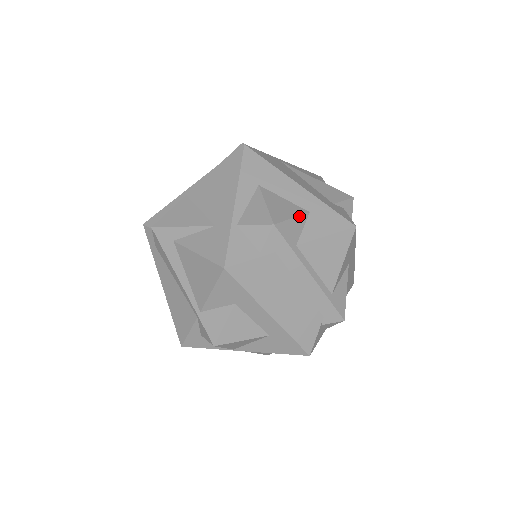
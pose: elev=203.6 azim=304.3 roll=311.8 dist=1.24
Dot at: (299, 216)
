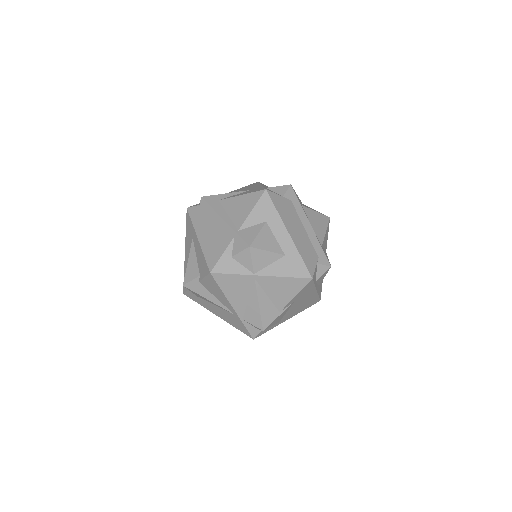
Dot at: (299, 199)
